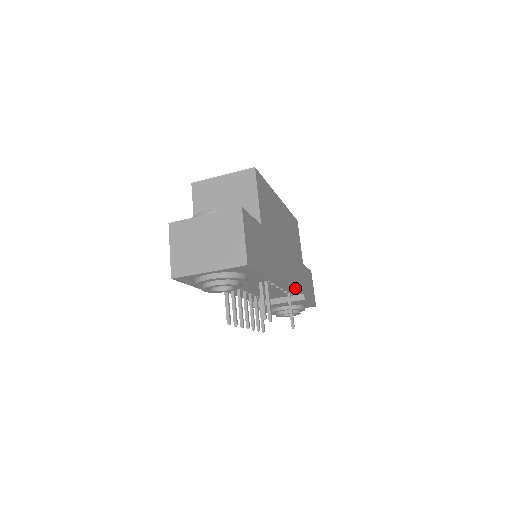
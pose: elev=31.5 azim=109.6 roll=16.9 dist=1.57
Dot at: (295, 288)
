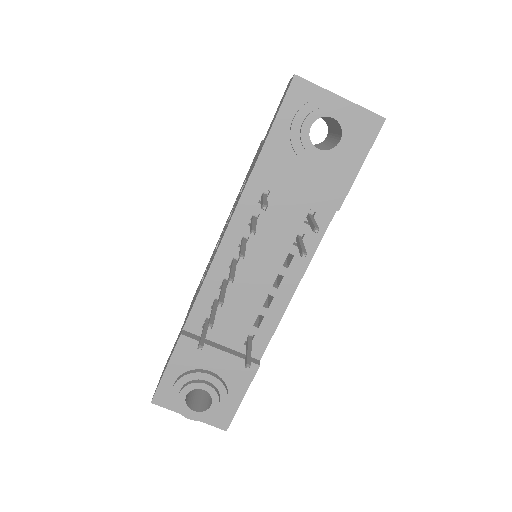
Dot at: (281, 317)
